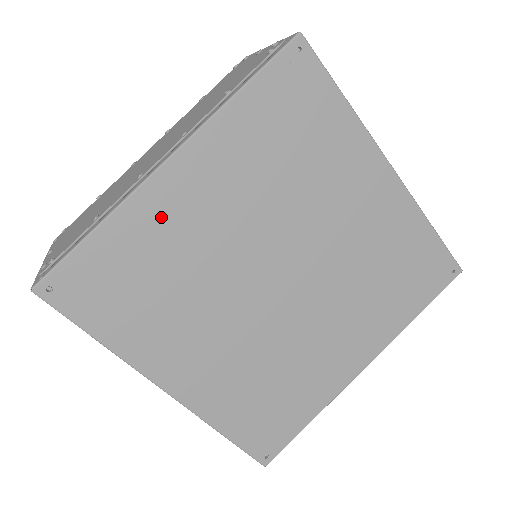
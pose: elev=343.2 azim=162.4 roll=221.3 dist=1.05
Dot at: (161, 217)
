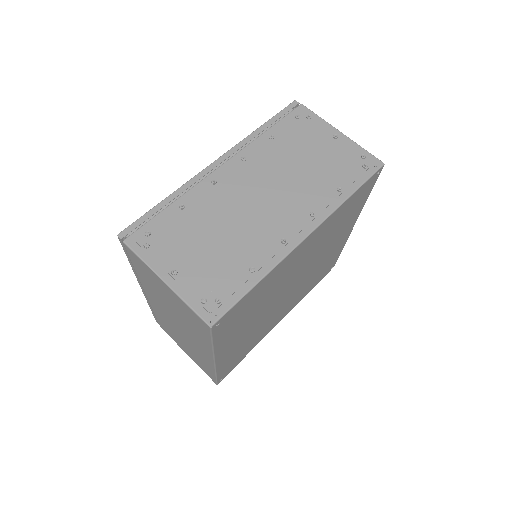
Dot at: (283, 269)
